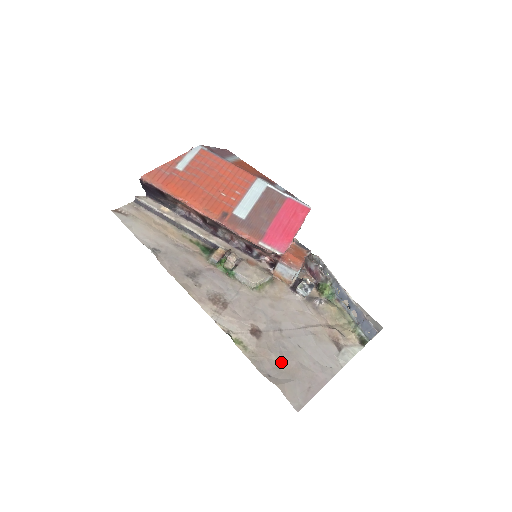
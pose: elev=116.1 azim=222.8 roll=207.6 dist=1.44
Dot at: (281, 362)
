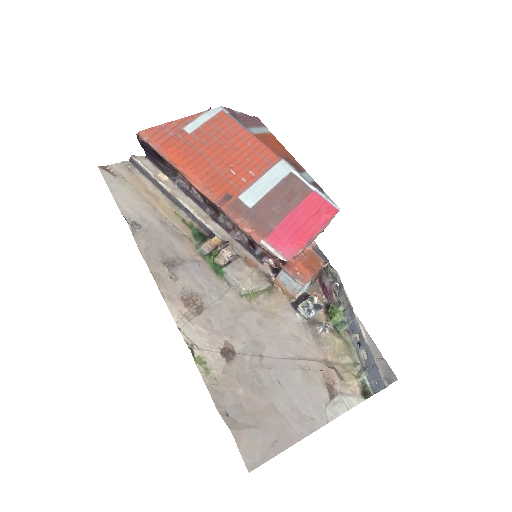
Dot at: (248, 399)
